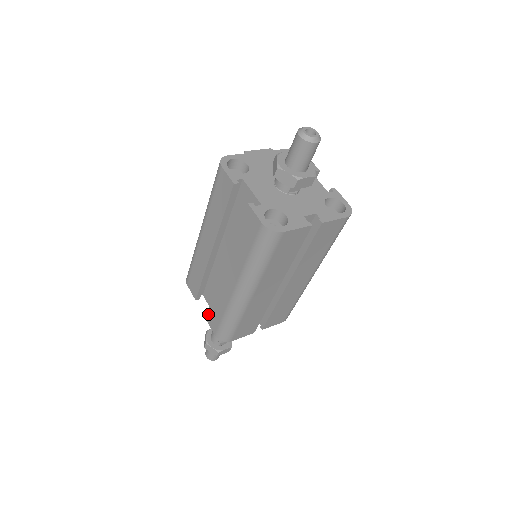
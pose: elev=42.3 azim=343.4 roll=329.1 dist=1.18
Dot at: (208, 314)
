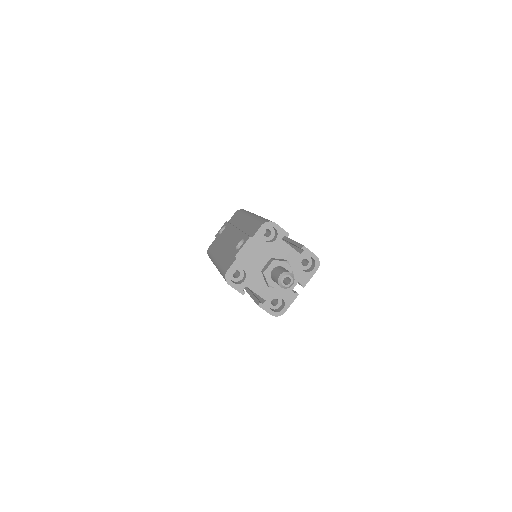
Dot at: occluded
